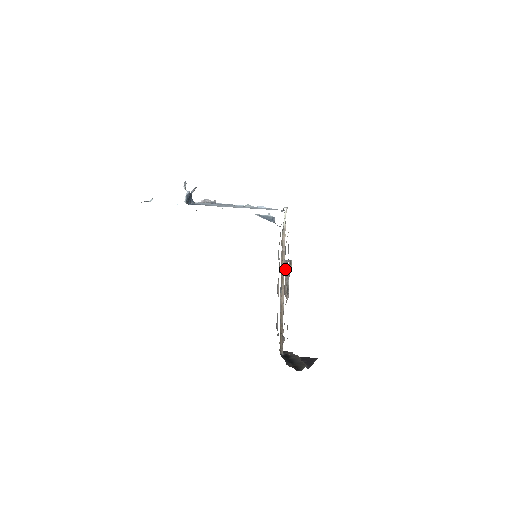
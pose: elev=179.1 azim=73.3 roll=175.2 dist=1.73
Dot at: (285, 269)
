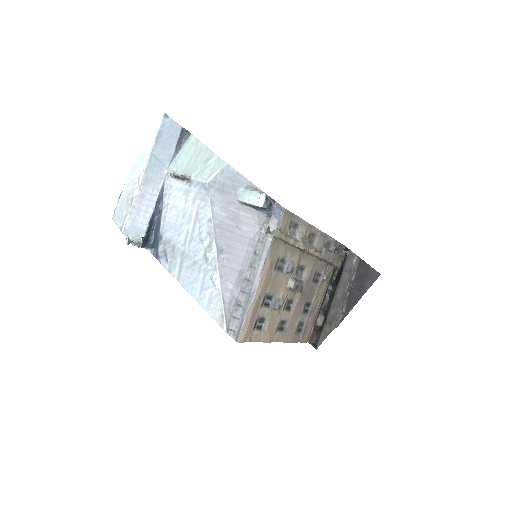
Dot at: (293, 272)
